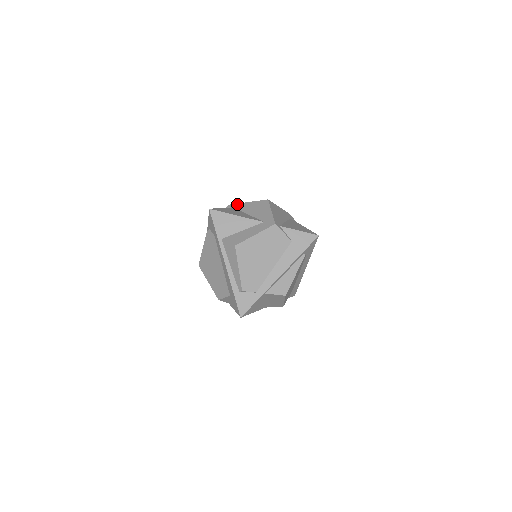
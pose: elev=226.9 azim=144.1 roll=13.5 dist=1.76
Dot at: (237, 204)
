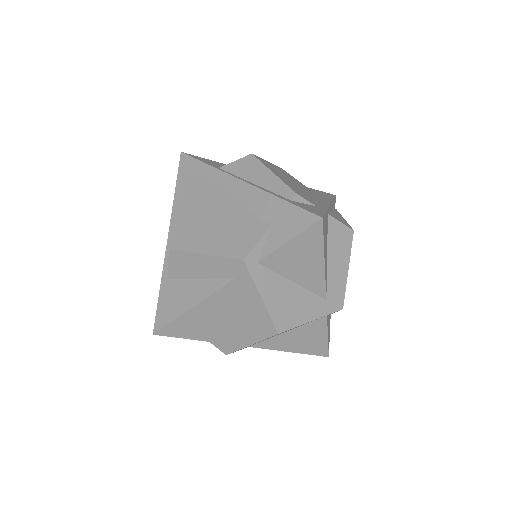
Dot at: occluded
